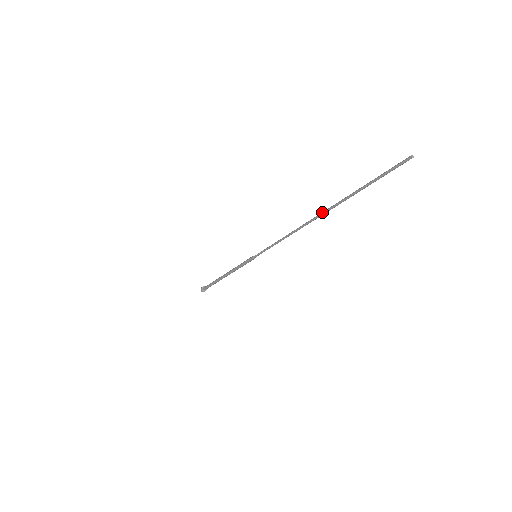
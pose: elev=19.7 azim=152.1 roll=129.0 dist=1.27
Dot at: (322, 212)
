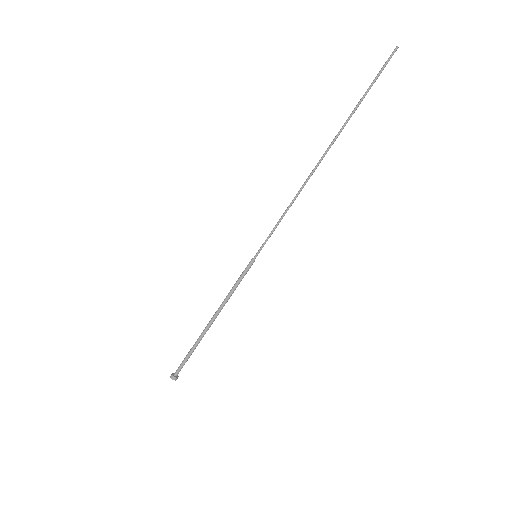
Dot at: (329, 145)
